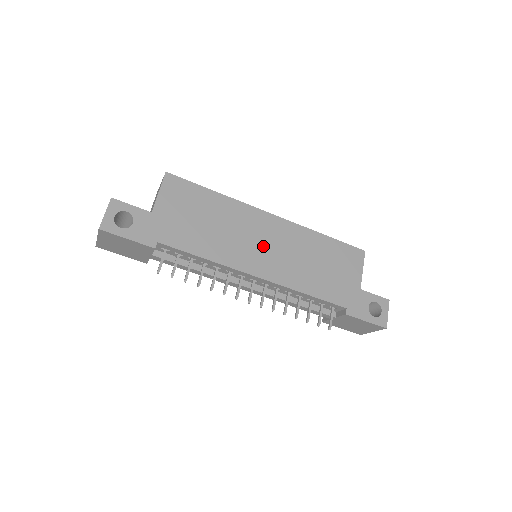
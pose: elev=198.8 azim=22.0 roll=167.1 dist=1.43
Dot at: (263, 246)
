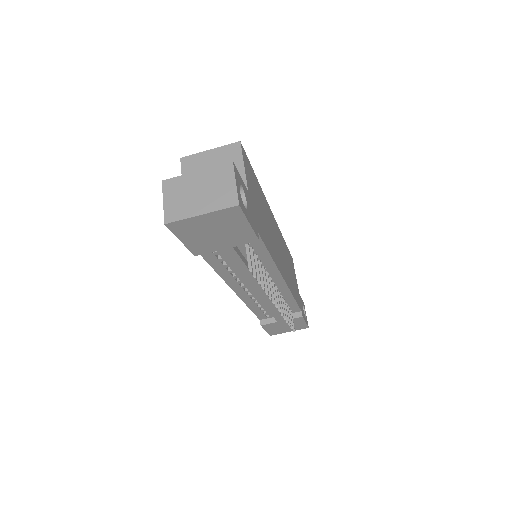
Dot at: (278, 247)
